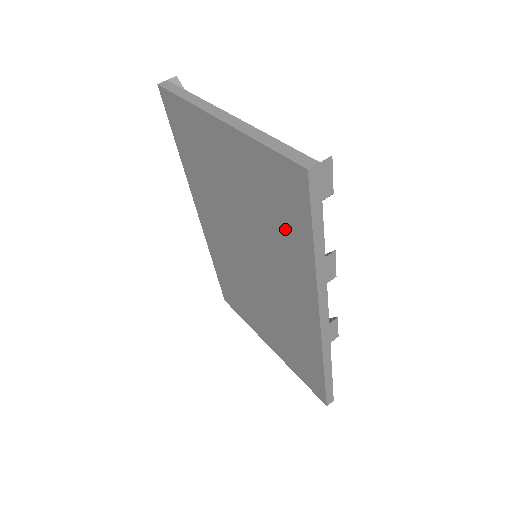
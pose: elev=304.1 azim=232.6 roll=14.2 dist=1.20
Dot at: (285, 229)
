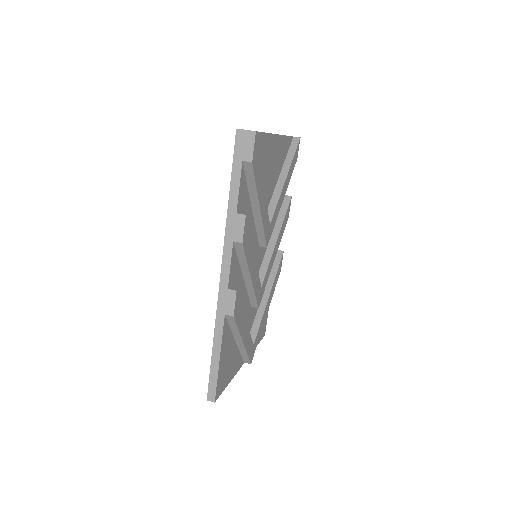
Dot at: occluded
